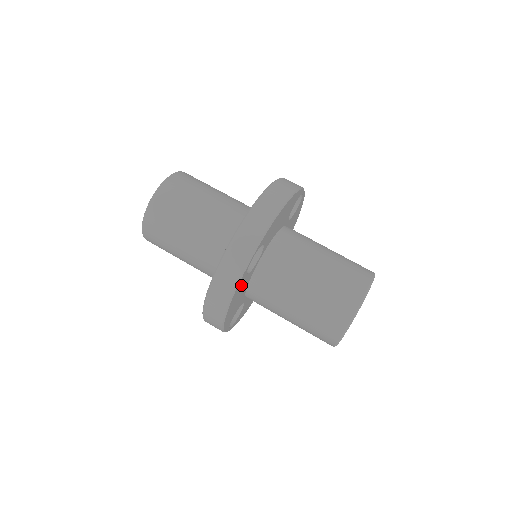
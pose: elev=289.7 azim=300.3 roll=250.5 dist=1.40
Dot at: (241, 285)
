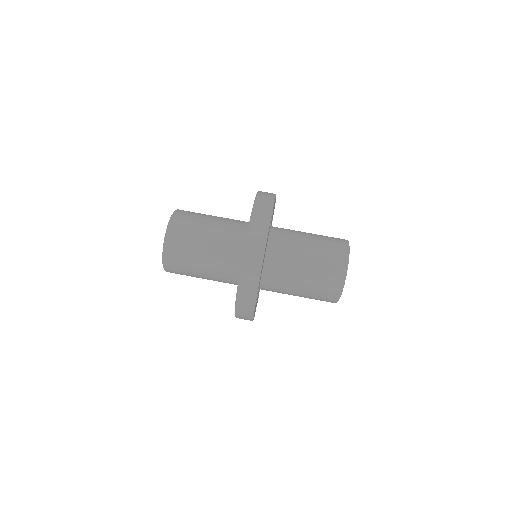
Dot at: occluded
